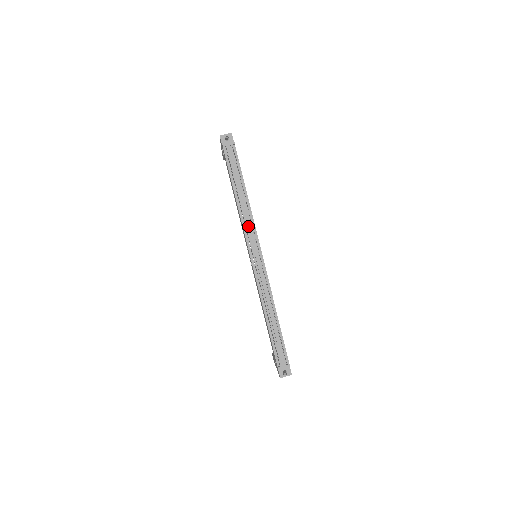
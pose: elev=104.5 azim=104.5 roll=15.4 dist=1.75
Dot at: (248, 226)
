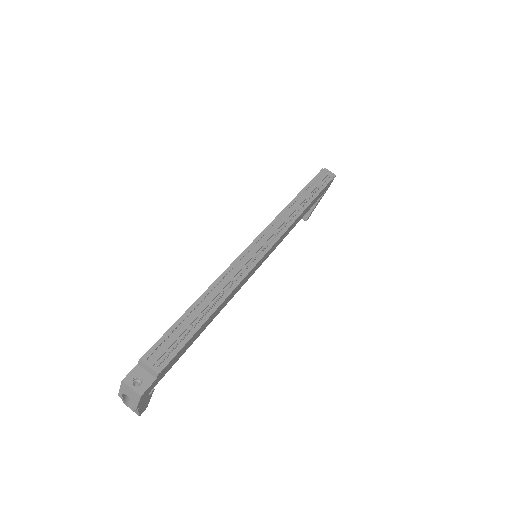
Dot at: (282, 220)
